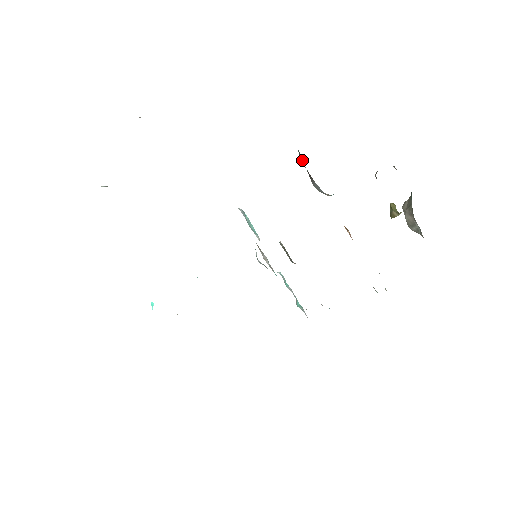
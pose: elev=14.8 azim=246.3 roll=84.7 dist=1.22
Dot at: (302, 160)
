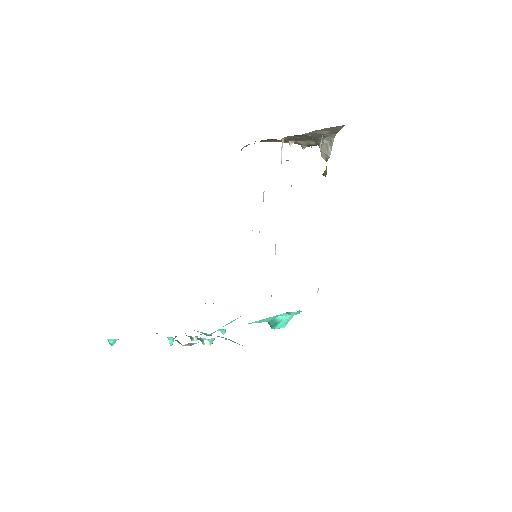
Dot at: occluded
